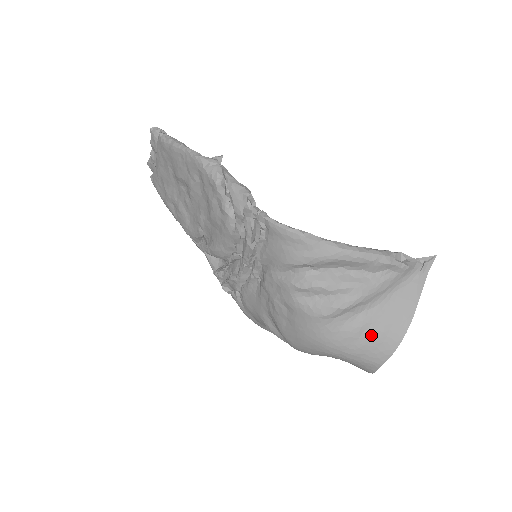
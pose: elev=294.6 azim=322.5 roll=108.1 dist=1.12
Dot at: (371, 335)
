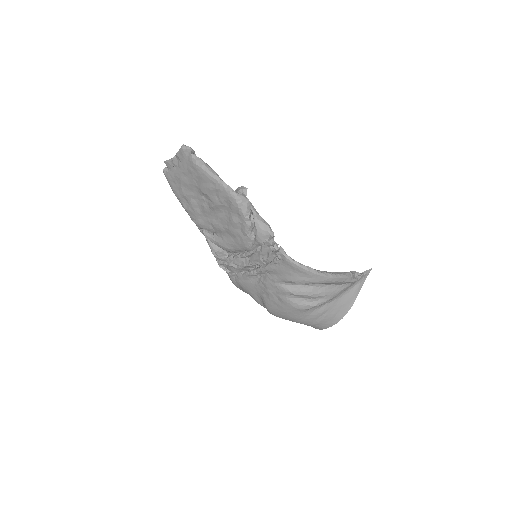
Dot at: (326, 316)
